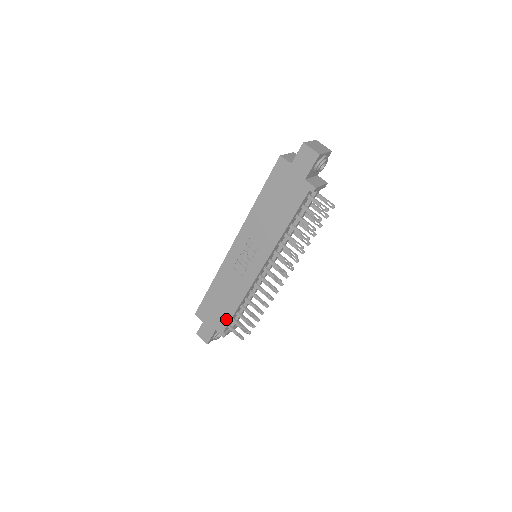
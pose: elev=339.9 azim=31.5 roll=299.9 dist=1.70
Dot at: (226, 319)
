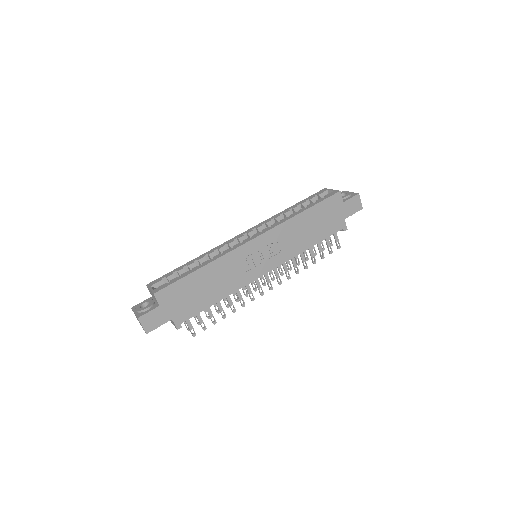
Dot at: (196, 310)
